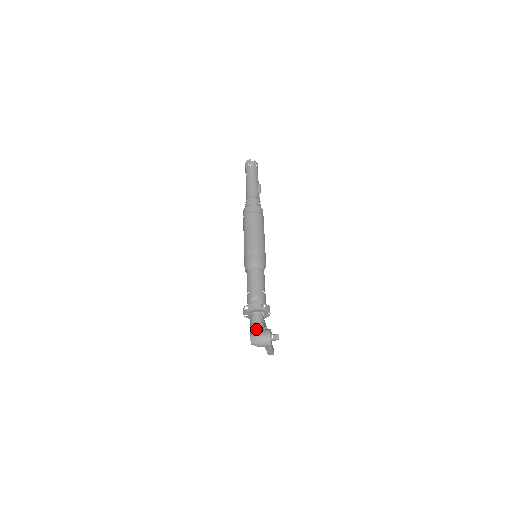
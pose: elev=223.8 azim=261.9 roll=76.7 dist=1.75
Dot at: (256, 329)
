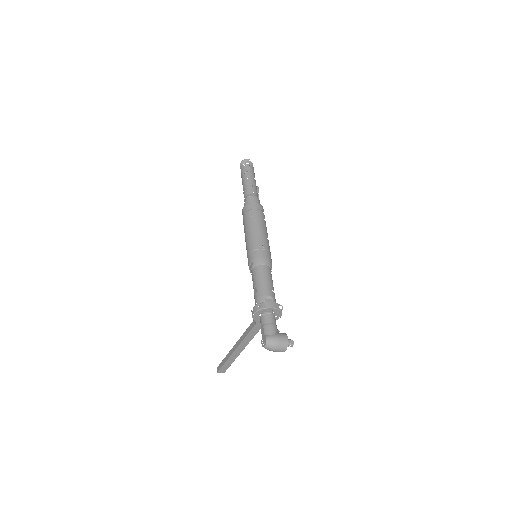
Dot at: (273, 330)
